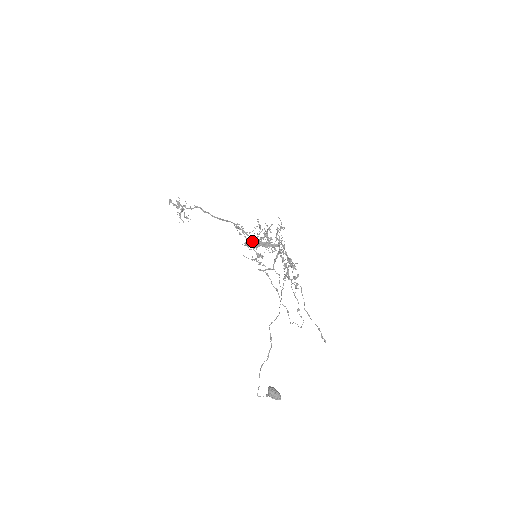
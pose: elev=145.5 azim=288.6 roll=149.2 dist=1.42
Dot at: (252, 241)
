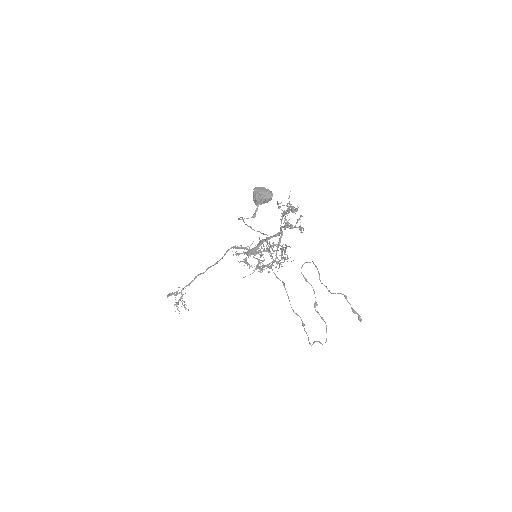
Dot at: (252, 252)
